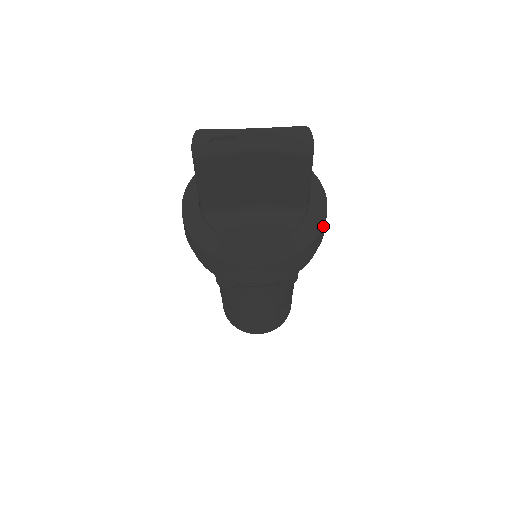
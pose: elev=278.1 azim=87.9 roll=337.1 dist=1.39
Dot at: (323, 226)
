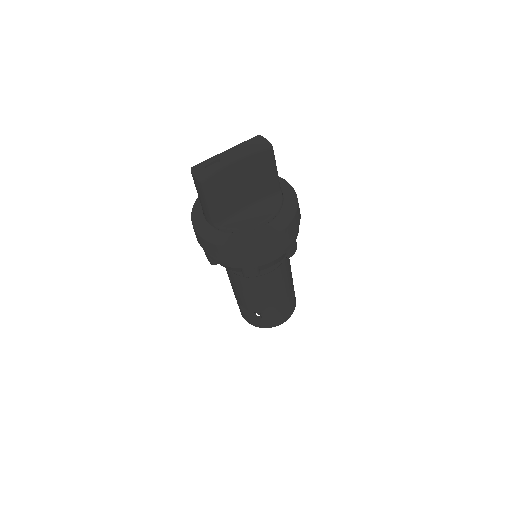
Dot at: (297, 198)
